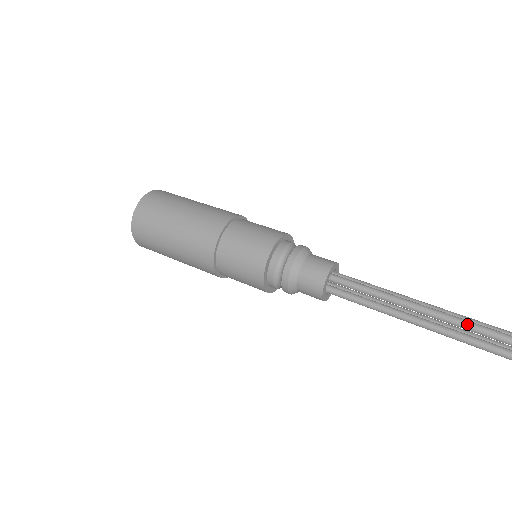
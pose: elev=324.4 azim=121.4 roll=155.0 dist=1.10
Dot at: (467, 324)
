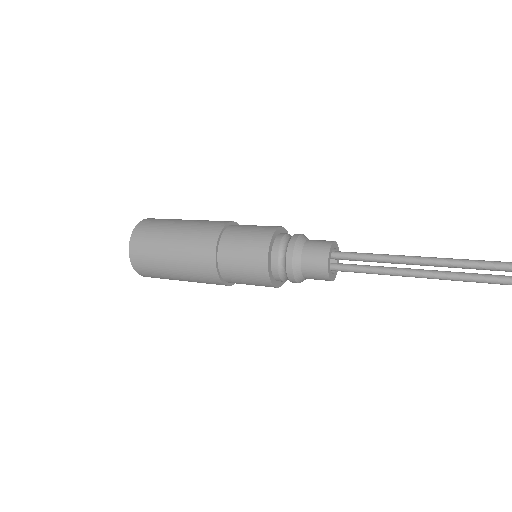
Dot at: (473, 262)
